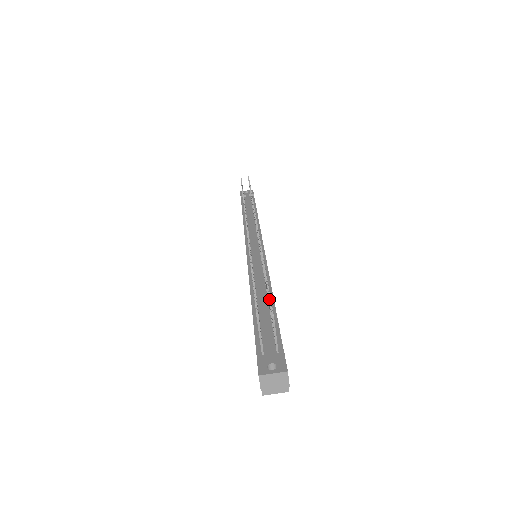
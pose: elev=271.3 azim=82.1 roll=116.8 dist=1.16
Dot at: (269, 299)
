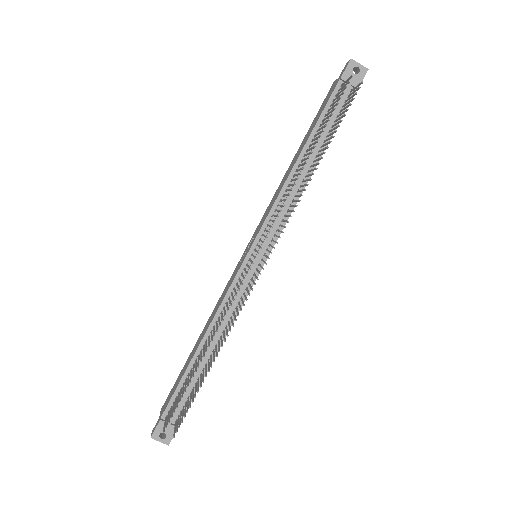
Dot at: (184, 417)
